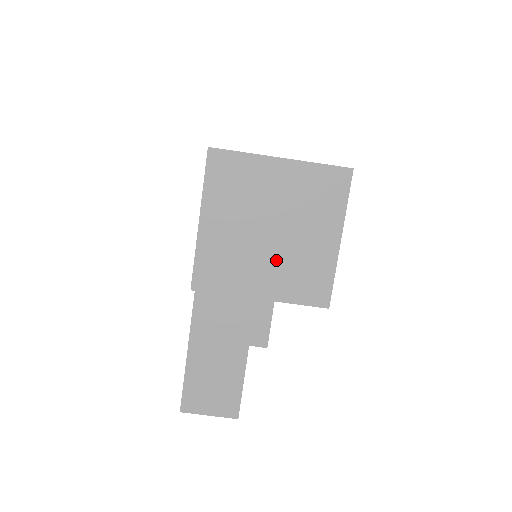
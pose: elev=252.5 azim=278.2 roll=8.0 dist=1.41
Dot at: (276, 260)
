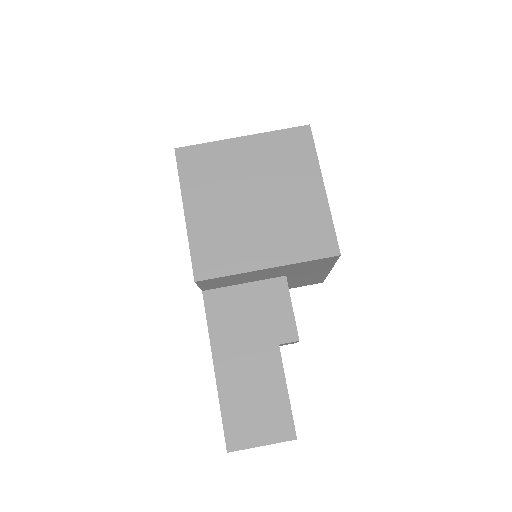
Dot at: (270, 225)
